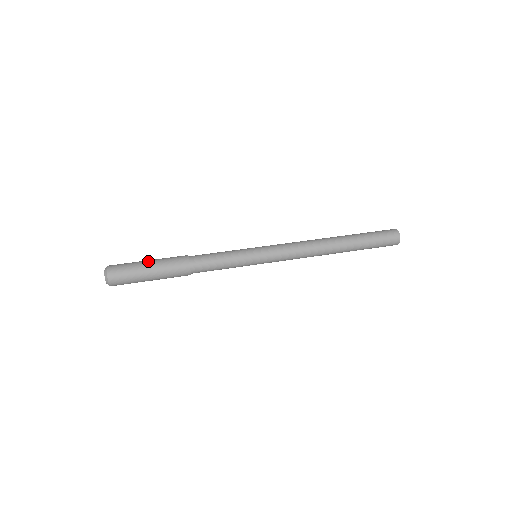
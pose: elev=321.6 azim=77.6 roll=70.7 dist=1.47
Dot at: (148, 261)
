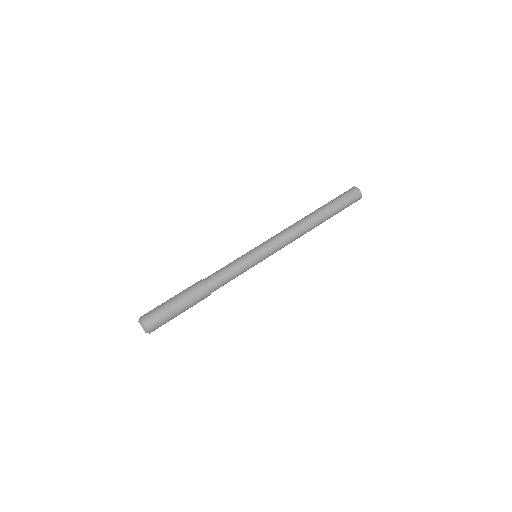
Dot at: (172, 299)
